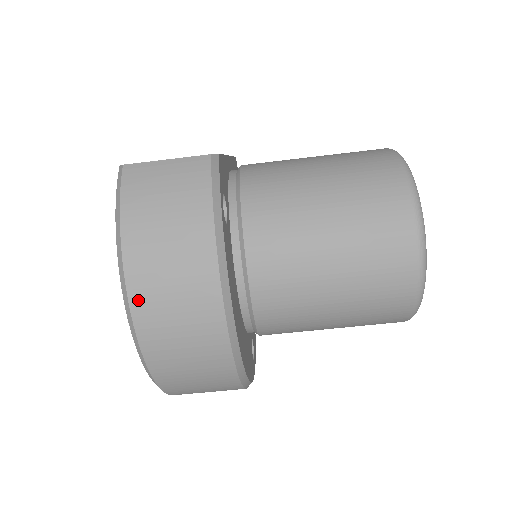
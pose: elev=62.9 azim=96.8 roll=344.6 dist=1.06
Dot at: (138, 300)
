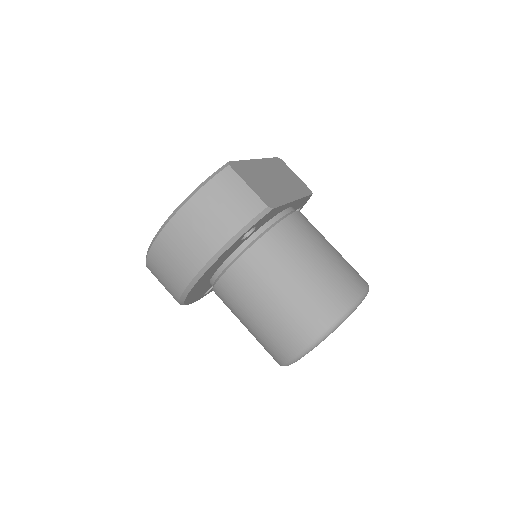
Dot at: (169, 230)
